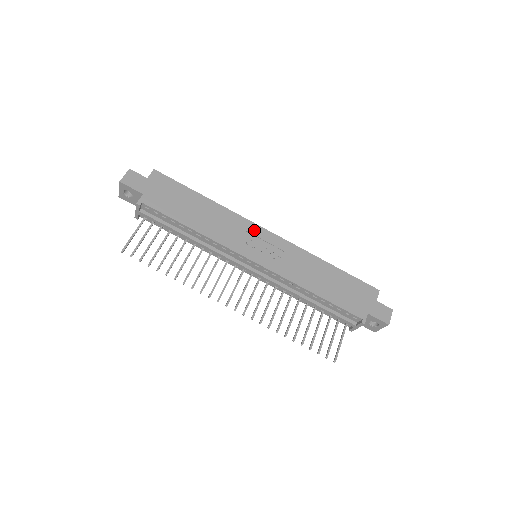
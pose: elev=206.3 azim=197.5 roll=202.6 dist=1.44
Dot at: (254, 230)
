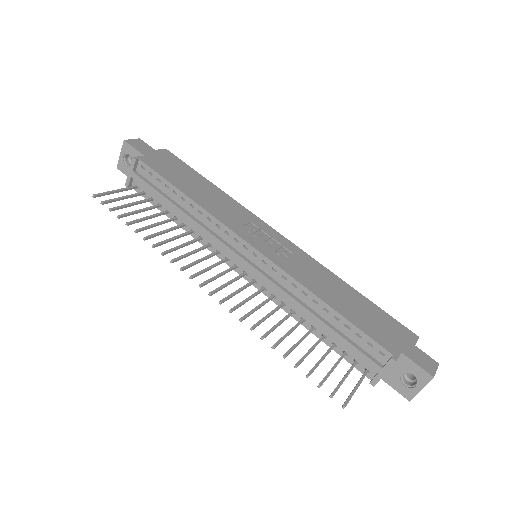
Dot at: (261, 225)
